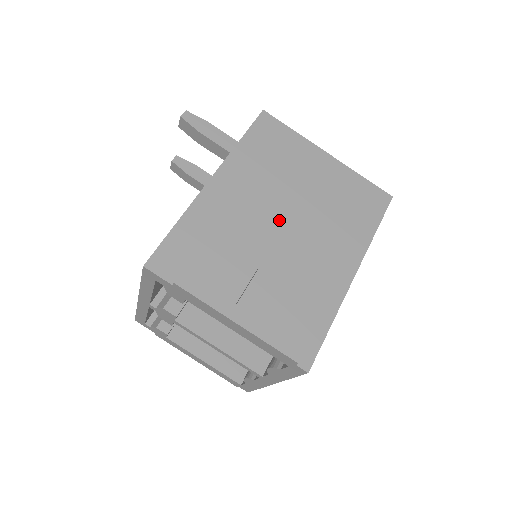
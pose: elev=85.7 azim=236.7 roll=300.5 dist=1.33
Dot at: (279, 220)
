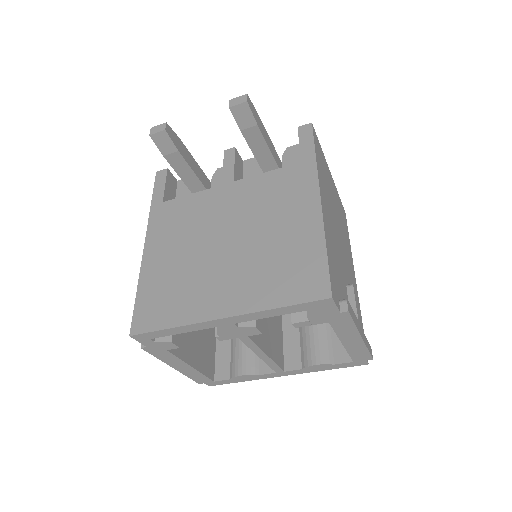
Dot at: (339, 238)
